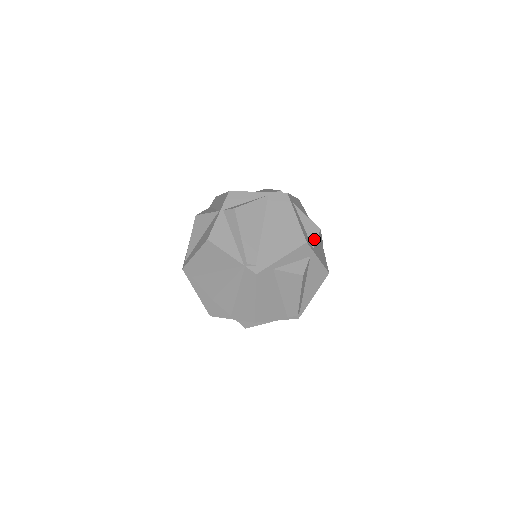
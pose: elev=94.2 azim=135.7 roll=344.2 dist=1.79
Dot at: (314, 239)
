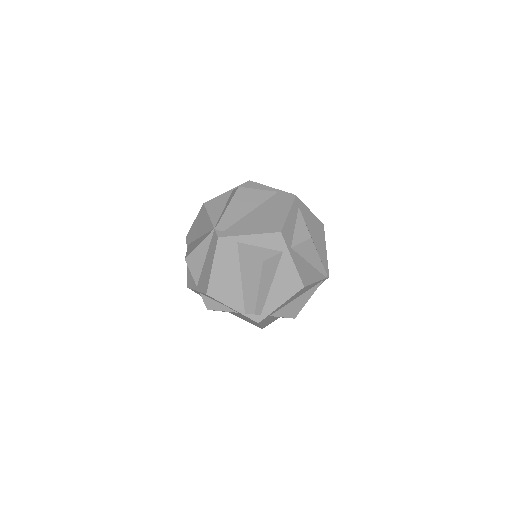
Dot at: (298, 241)
